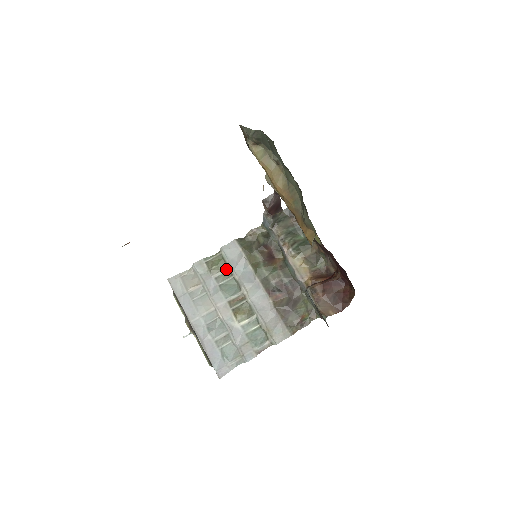
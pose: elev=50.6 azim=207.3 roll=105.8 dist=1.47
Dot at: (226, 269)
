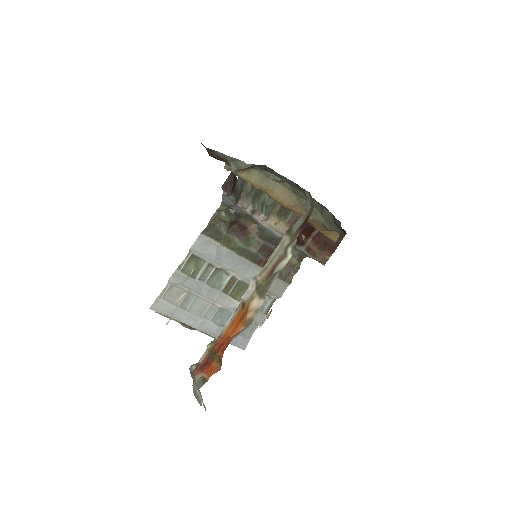
Dot at: (205, 265)
